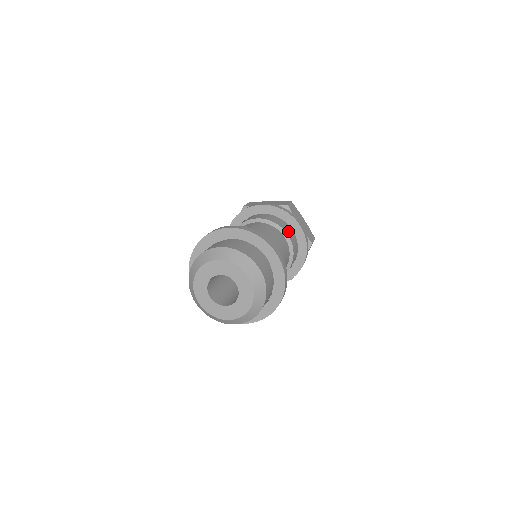
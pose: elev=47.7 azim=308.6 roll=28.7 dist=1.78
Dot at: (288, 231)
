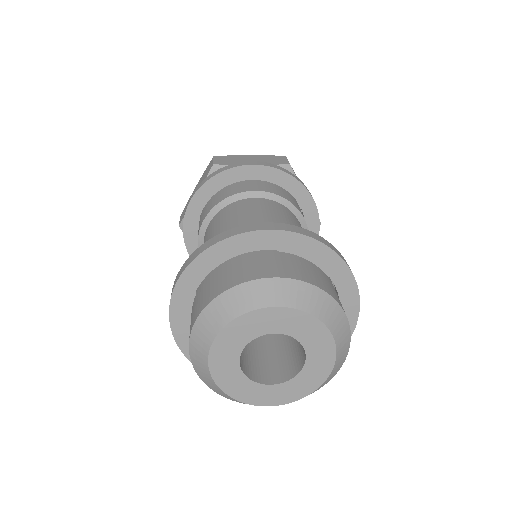
Dot at: (250, 187)
